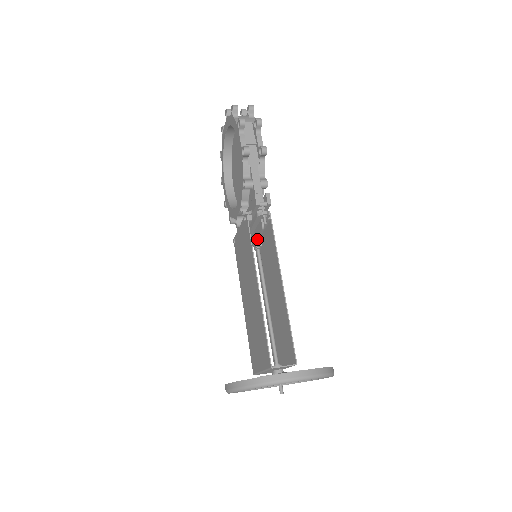
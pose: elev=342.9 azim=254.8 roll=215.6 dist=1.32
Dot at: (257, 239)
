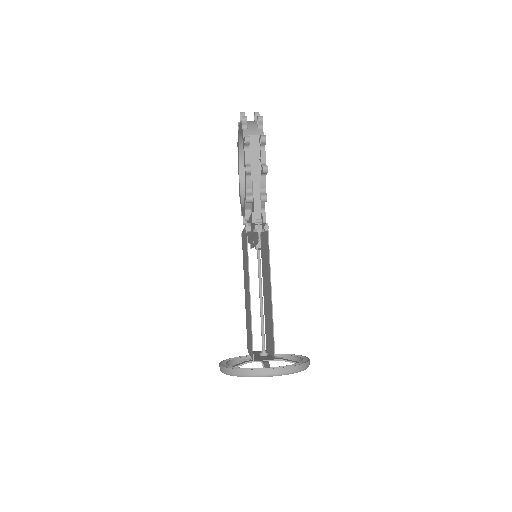
Dot at: occluded
